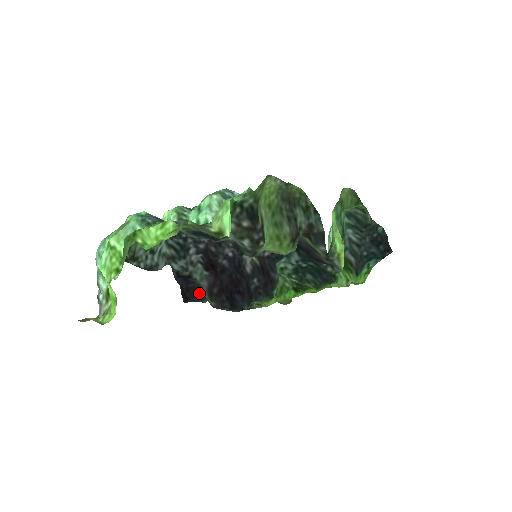
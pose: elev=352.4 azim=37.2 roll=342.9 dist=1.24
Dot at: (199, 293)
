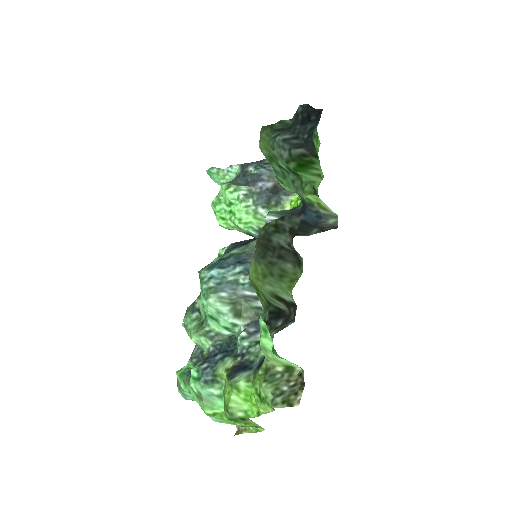
Dot at: occluded
